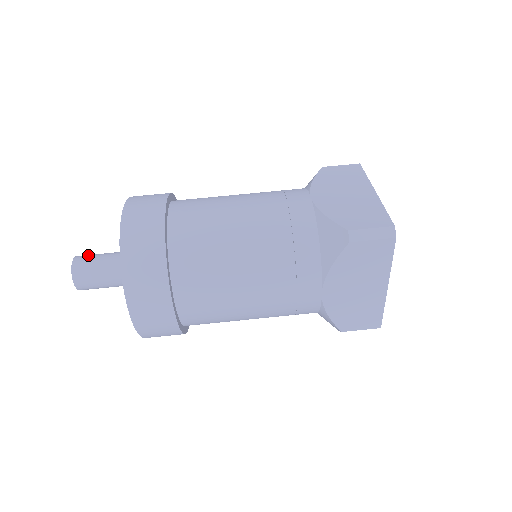
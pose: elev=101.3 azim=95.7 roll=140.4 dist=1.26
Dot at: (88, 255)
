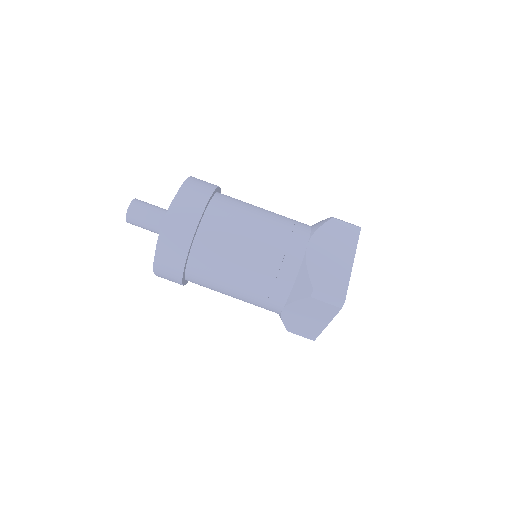
Dot at: (142, 203)
